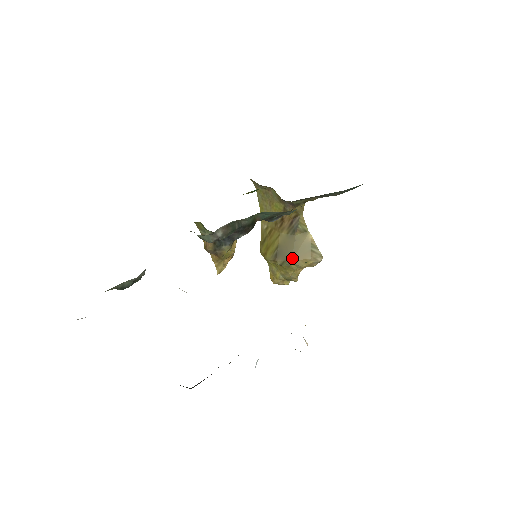
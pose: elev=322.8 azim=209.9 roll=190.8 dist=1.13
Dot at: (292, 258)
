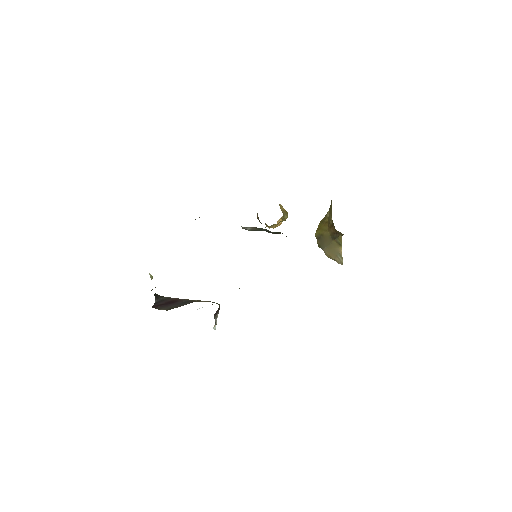
Dot at: (324, 249)
